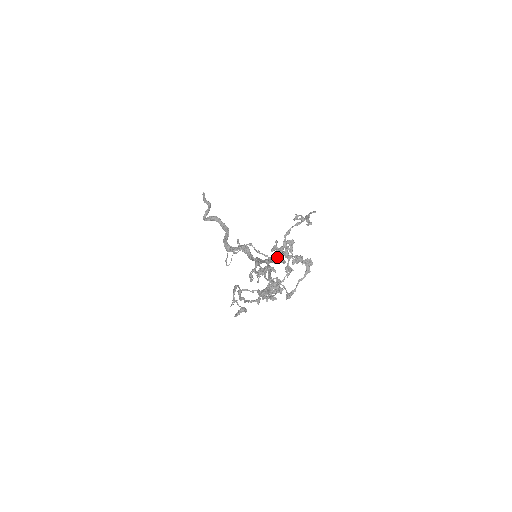
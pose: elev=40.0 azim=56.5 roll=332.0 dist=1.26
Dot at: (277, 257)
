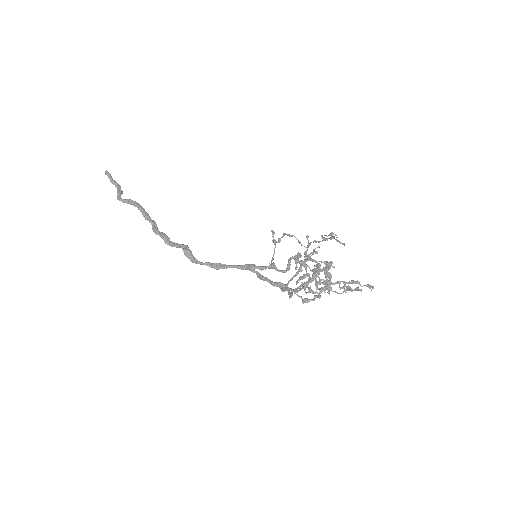
Dot at: occluded
